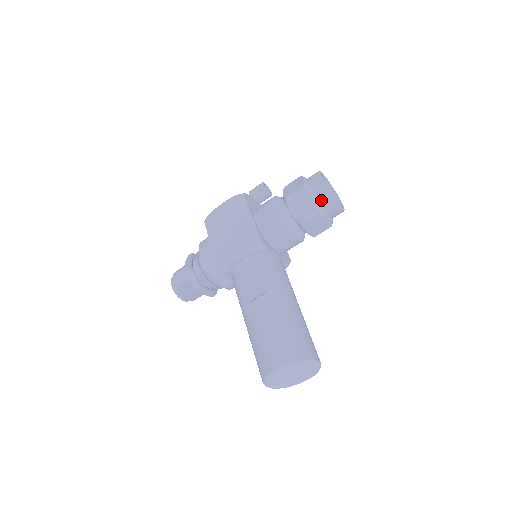
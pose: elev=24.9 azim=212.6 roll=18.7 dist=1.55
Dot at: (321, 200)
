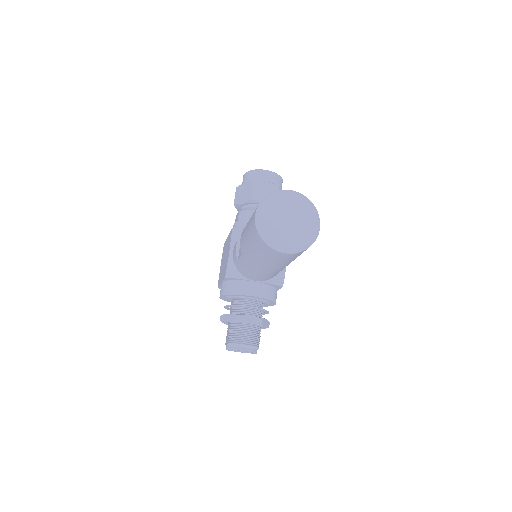
Dot at: (250, 178)
